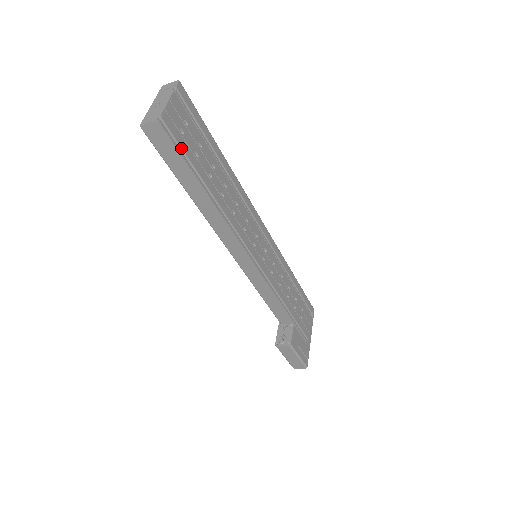
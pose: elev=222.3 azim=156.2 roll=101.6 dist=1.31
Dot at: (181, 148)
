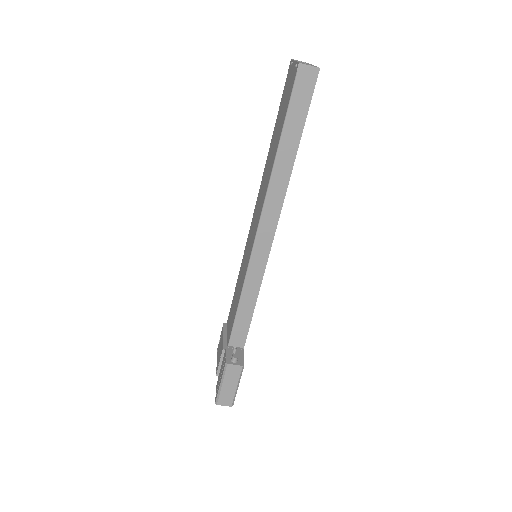
Dot at: (308, 105)
